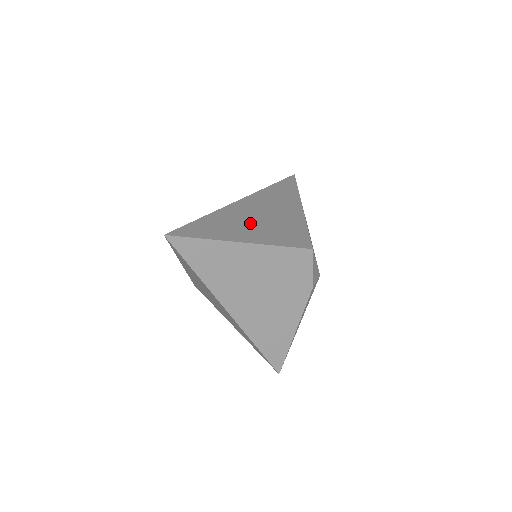
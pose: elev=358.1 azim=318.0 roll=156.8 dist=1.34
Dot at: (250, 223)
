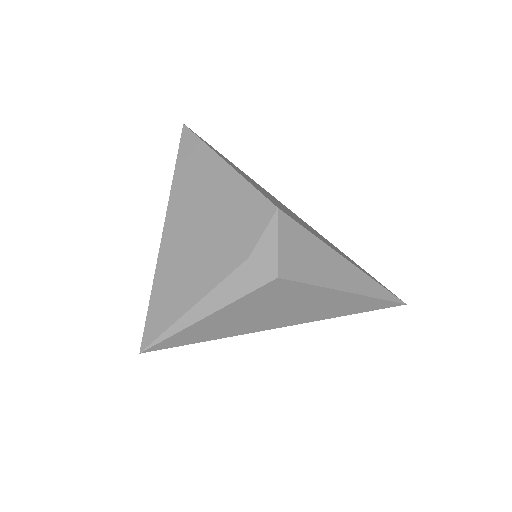
Dot at: (262, 189)
